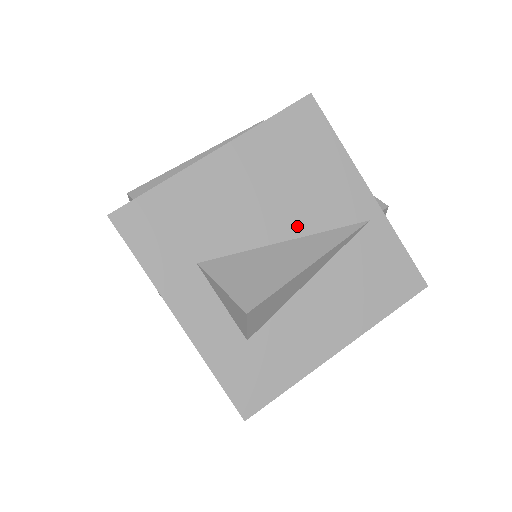
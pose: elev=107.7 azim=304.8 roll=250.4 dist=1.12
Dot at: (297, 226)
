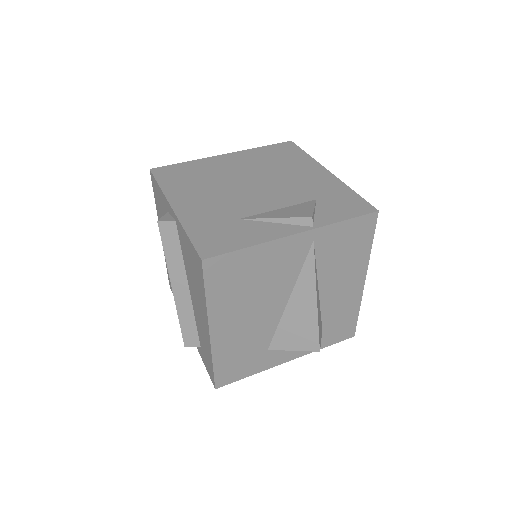
Dot at: (285, 291)
